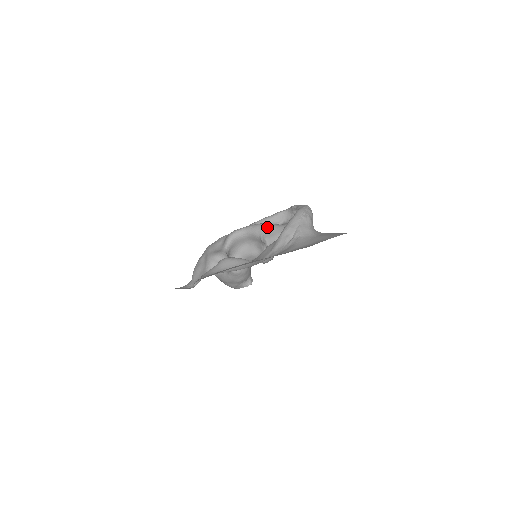
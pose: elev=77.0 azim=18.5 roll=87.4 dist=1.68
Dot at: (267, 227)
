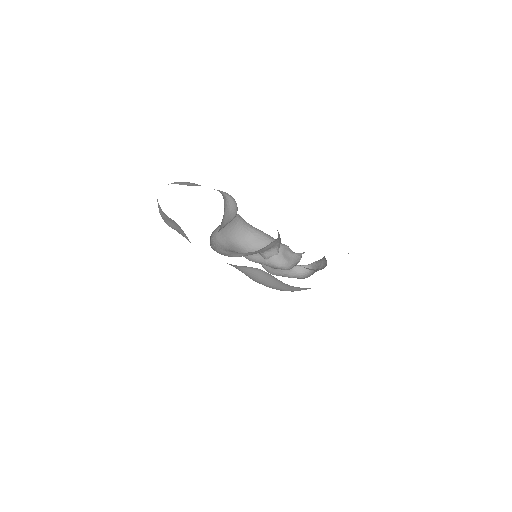
Dot at: occluded
